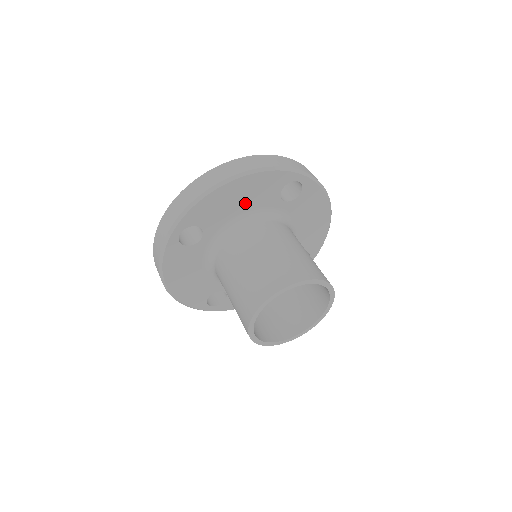
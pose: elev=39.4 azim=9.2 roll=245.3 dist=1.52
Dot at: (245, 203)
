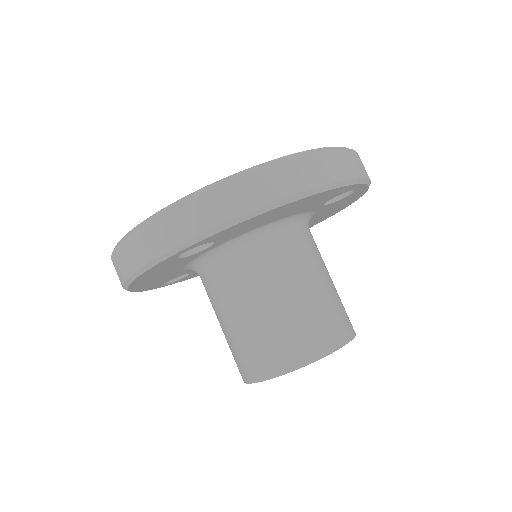
Dot at: (284, 214)
